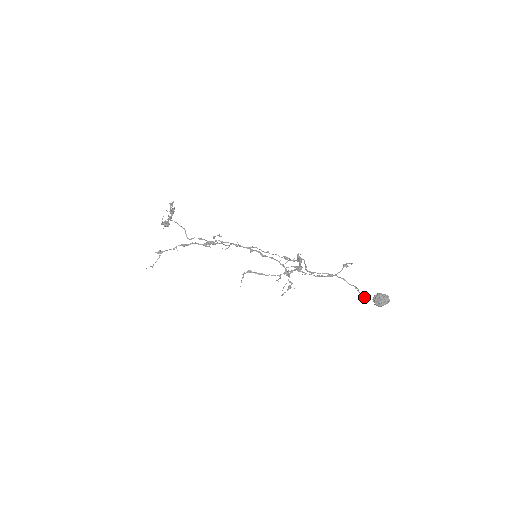
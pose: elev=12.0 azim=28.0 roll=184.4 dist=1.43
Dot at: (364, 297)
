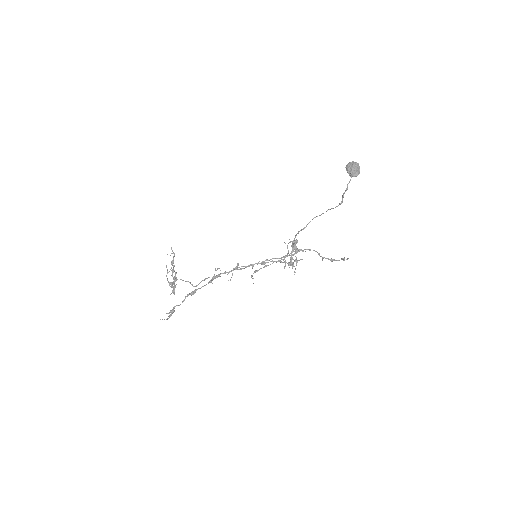
Dot at: (345, 190)
